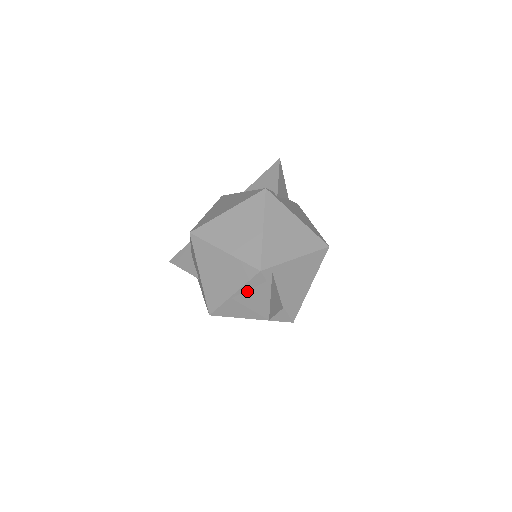
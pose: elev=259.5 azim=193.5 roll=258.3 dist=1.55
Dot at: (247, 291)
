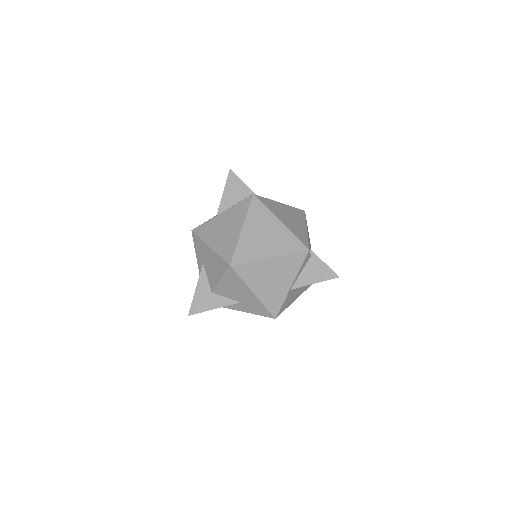
Dot at: (300, 275)
